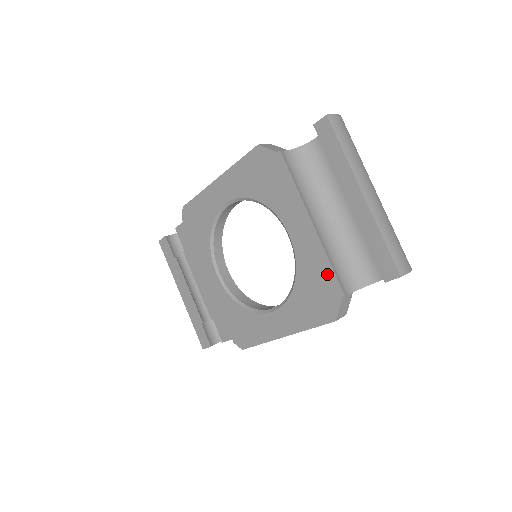
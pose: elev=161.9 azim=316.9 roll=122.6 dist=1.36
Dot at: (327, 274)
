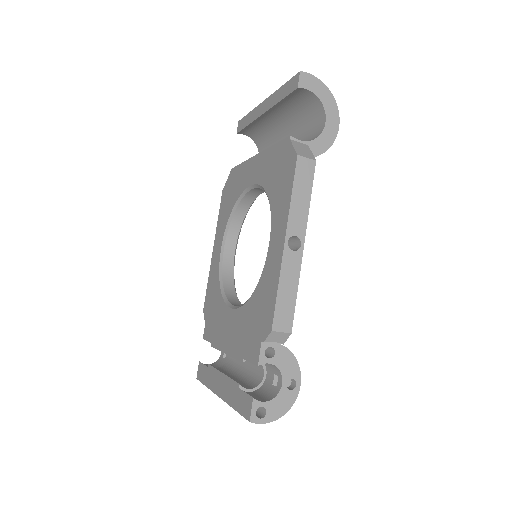
Dot at: (276, 151)
